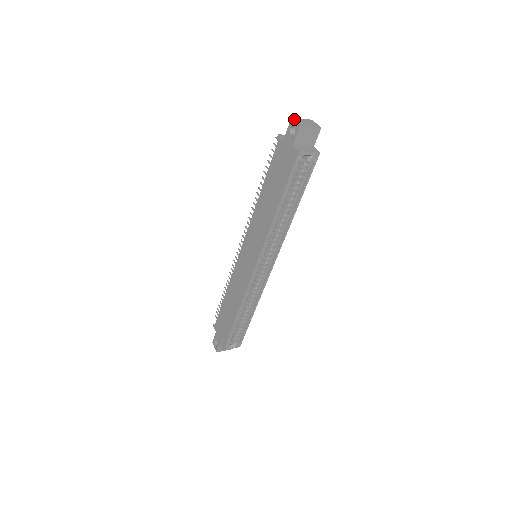
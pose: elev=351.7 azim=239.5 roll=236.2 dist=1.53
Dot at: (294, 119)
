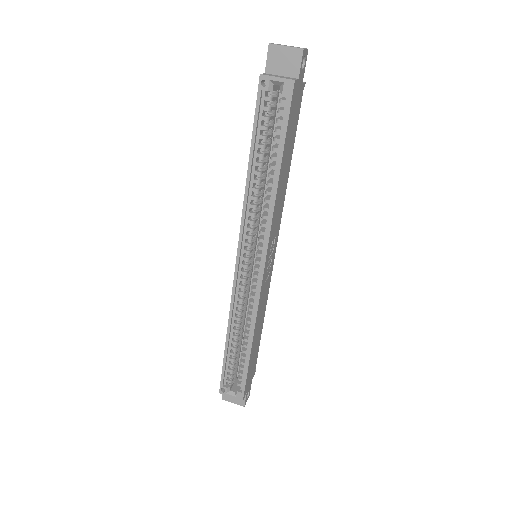
Dot at: occluded
